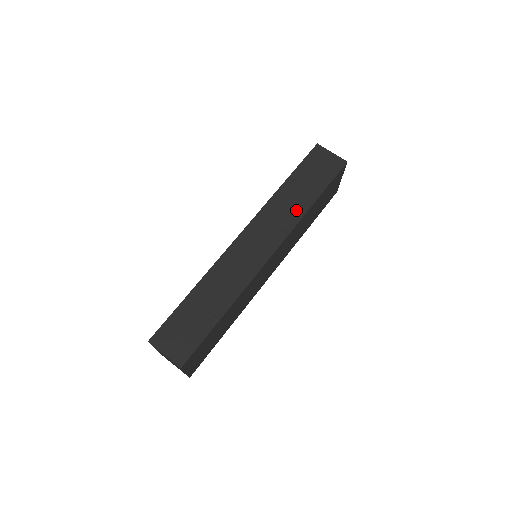
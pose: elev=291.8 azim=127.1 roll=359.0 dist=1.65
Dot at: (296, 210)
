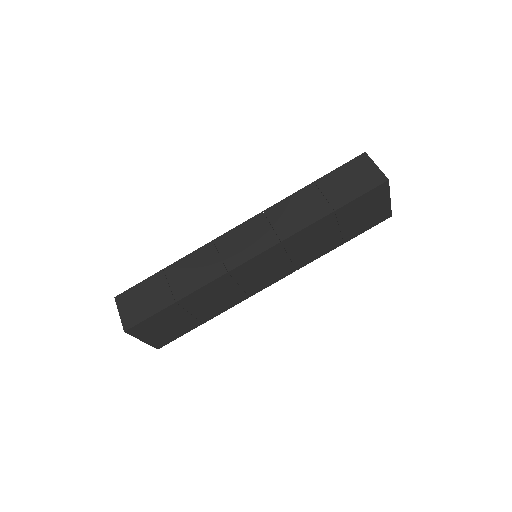
Dot at: (302, 218)
